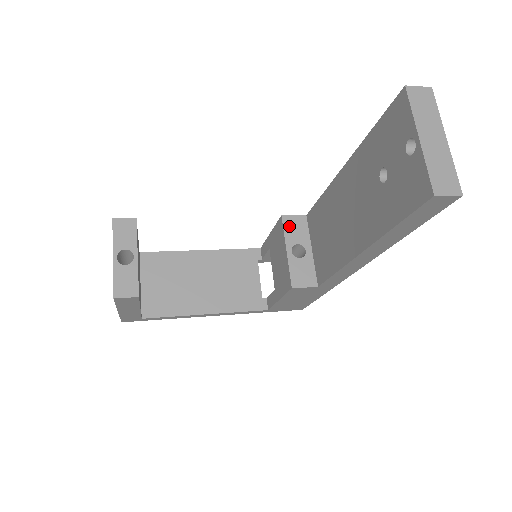
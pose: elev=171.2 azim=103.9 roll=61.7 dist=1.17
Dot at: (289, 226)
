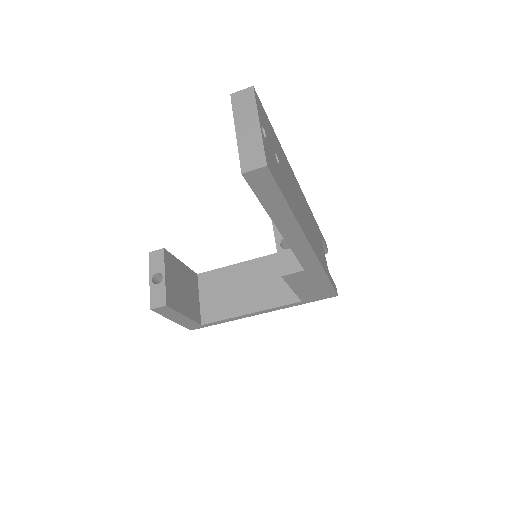
Dot at: occluded
